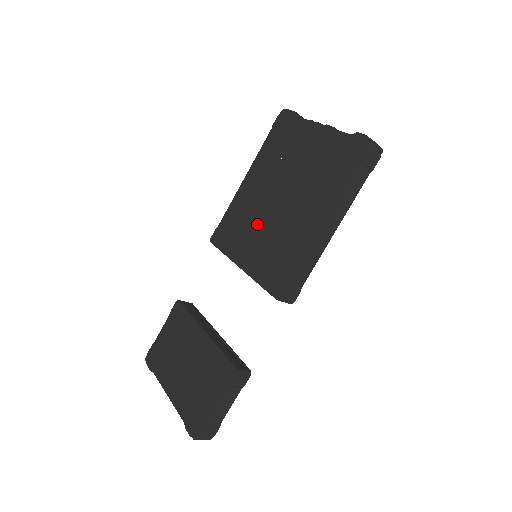
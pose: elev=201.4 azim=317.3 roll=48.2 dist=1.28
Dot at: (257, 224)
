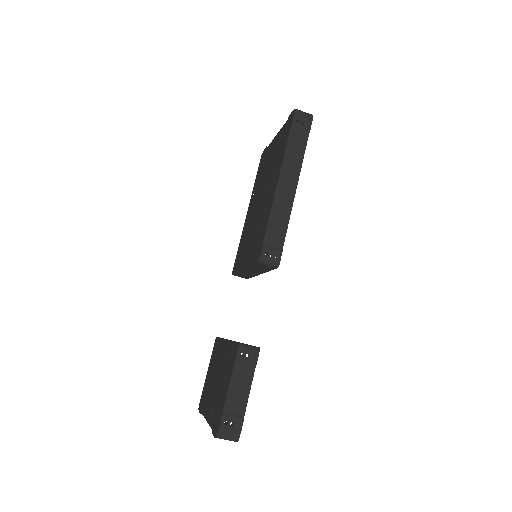
Dot at: (251, 230)
